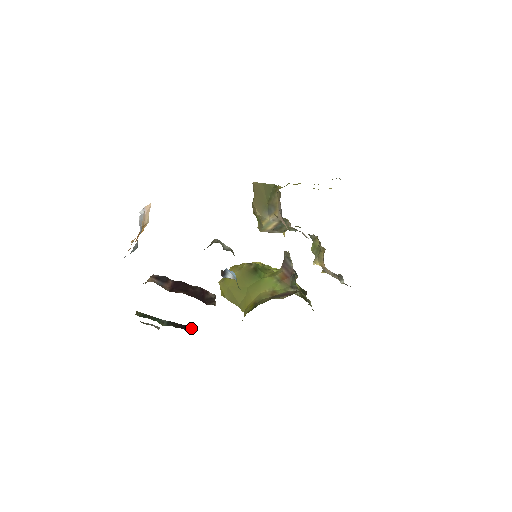
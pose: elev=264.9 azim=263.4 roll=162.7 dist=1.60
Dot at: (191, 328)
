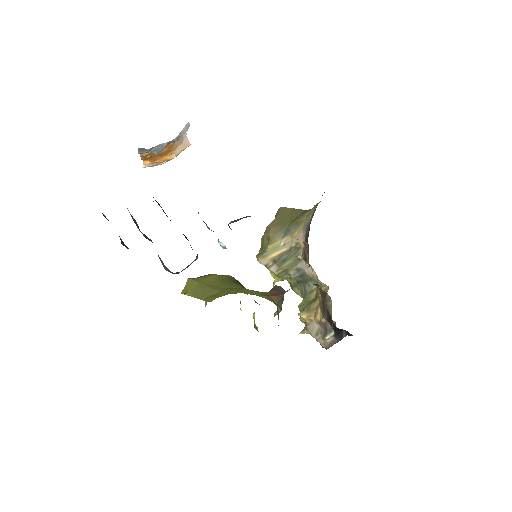
Dot at: occluded
